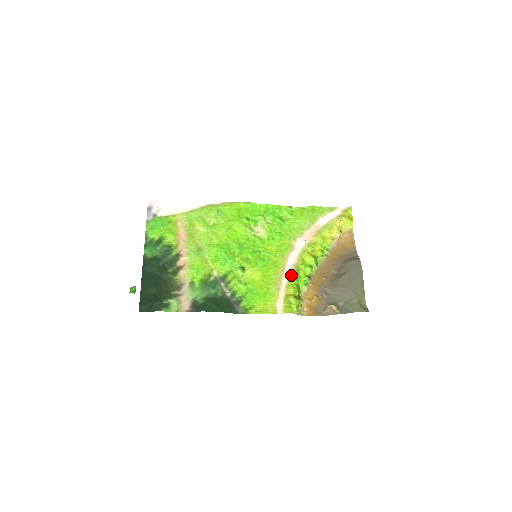
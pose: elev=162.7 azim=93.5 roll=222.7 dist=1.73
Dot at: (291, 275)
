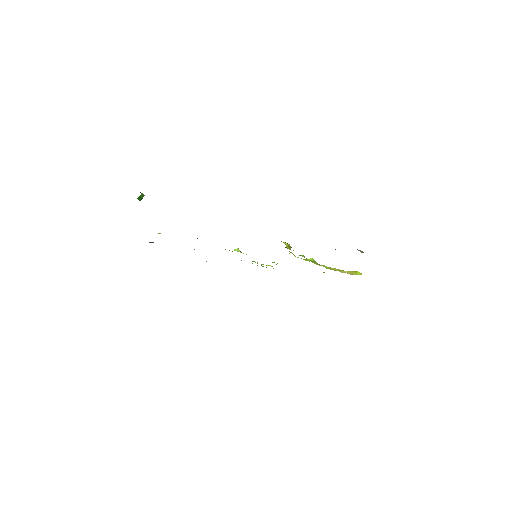
Dot at: occluded
